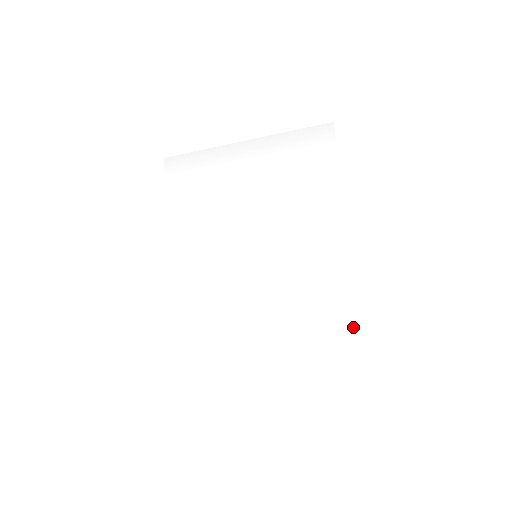
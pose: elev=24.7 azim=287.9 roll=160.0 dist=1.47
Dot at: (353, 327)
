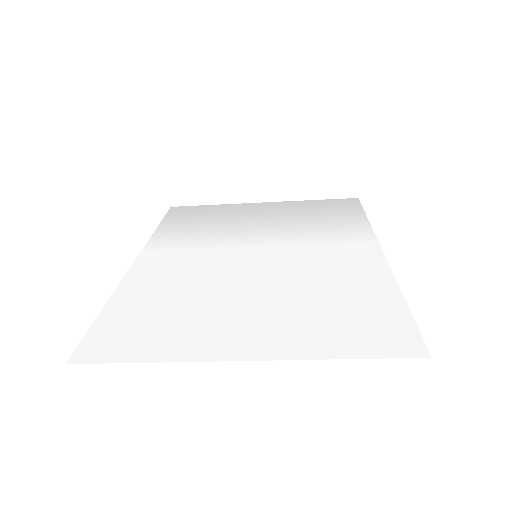
Dot at: (399, 310)
